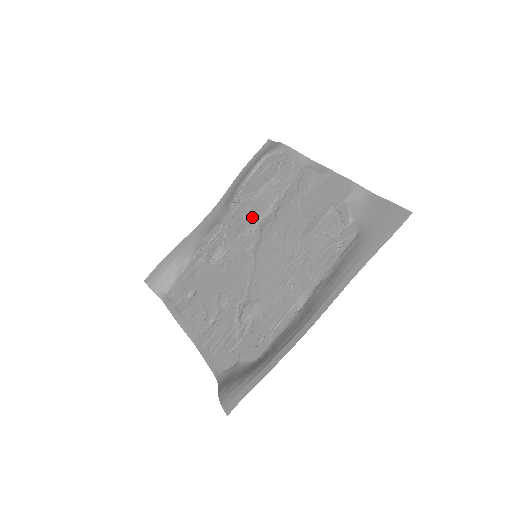
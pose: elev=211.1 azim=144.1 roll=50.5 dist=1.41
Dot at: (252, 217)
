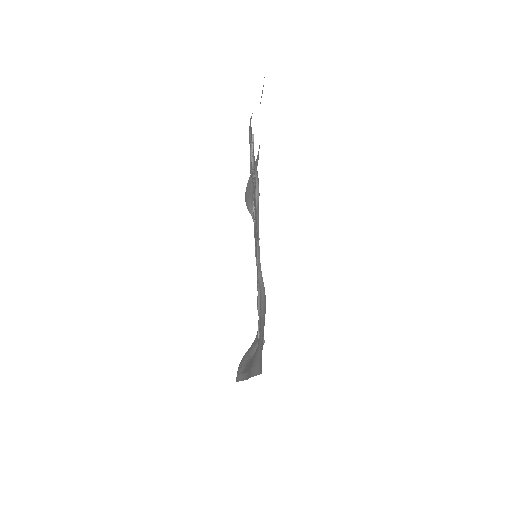
Dot at: occluded
